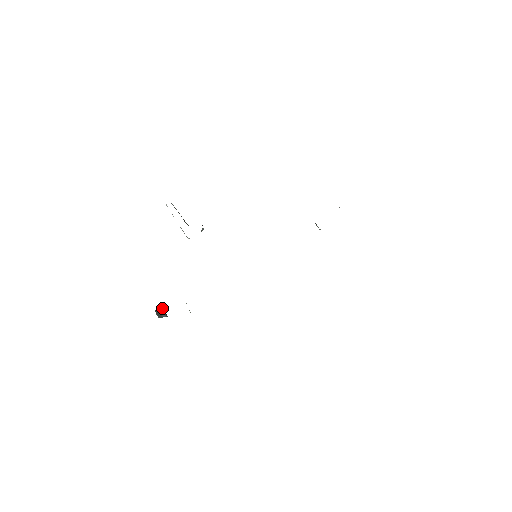
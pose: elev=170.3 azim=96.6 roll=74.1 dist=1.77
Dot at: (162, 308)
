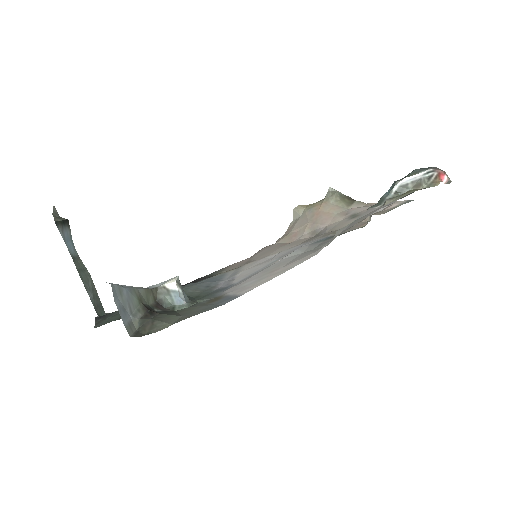
Dot at: (59, 226)
